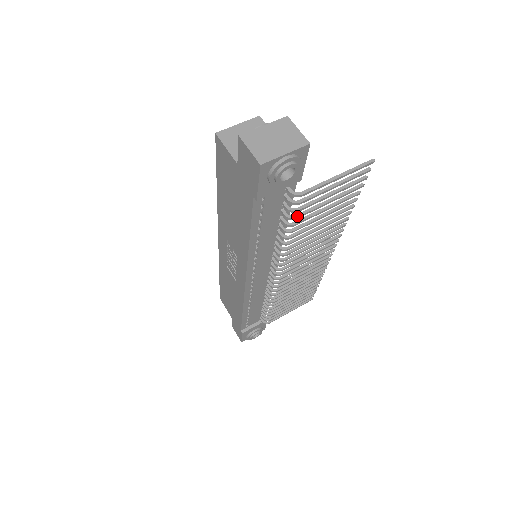
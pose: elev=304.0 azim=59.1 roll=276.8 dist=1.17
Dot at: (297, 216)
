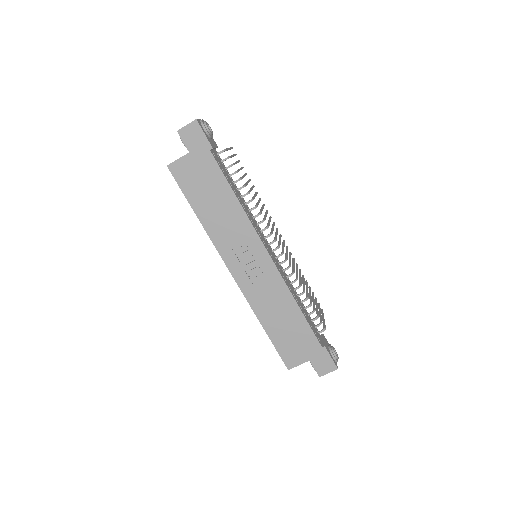
Dot at: (237, 170)
